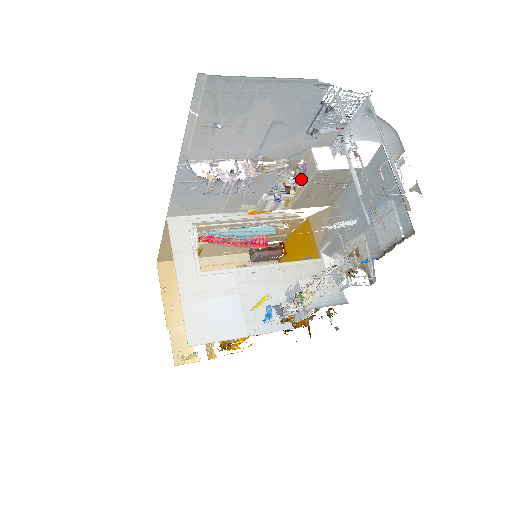
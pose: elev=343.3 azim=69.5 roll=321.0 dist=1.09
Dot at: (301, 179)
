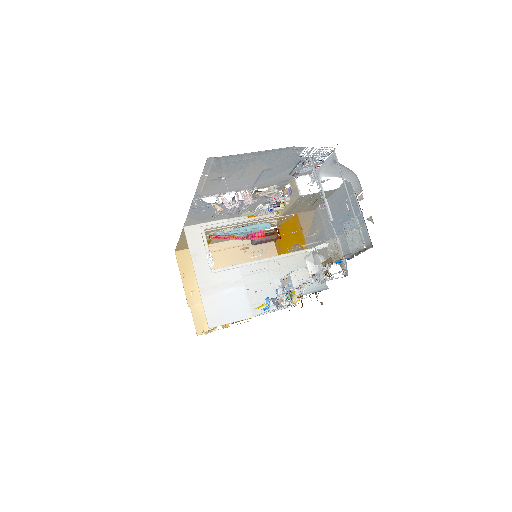
Dot at: (288, 199)
